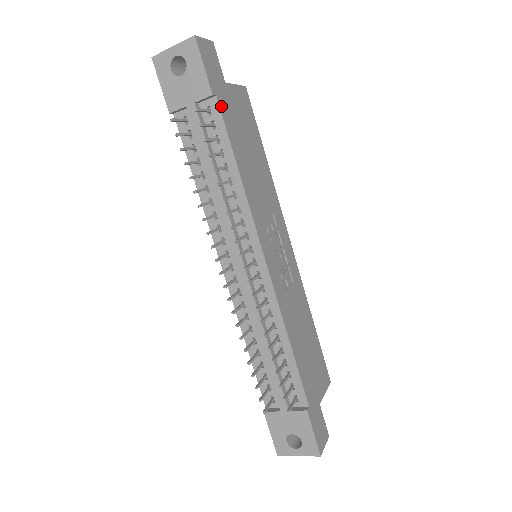
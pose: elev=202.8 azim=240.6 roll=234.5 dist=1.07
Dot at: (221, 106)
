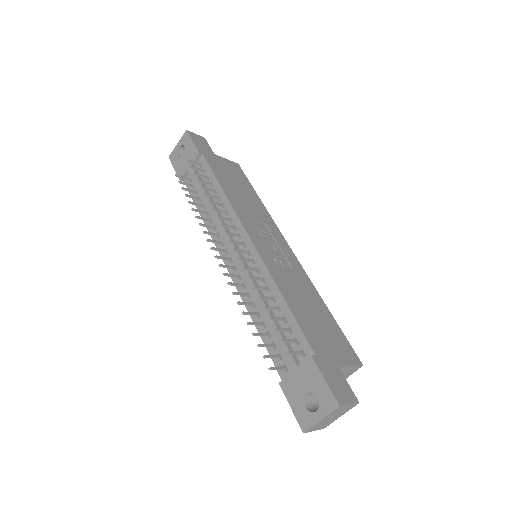
Dot at: (207, 159)
